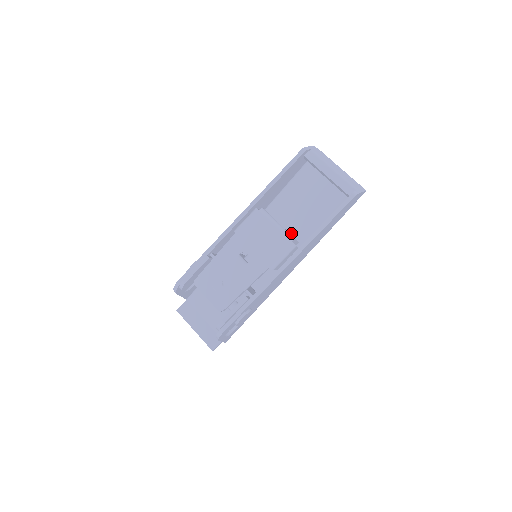
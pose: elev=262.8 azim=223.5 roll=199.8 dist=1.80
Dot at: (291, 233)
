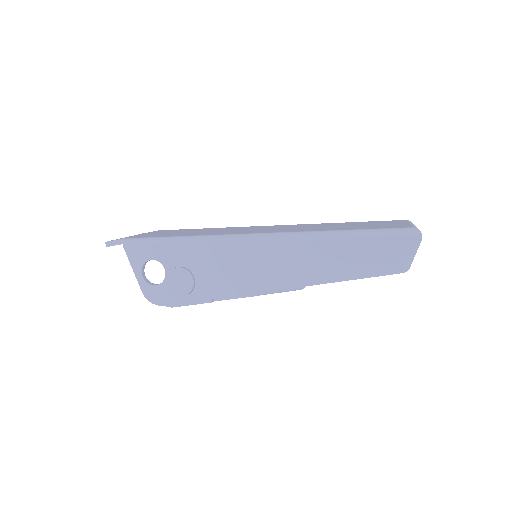
Dot at: occluded
